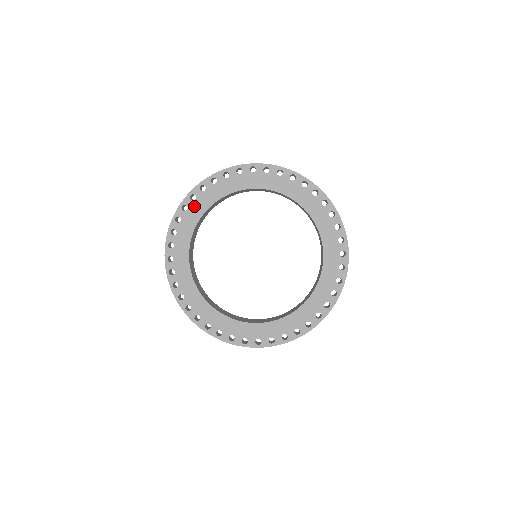
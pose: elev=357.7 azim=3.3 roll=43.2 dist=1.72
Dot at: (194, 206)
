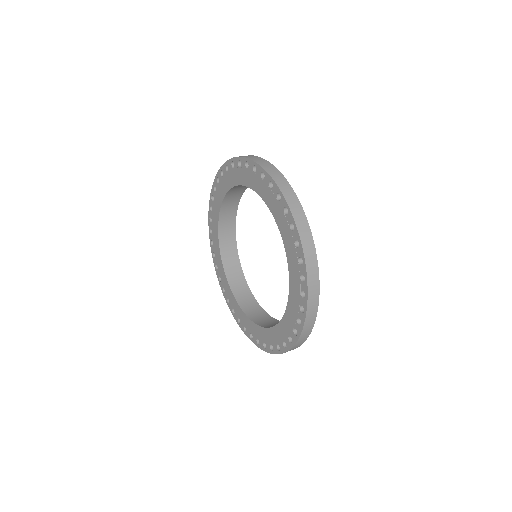
Dot at: (226, 177)
